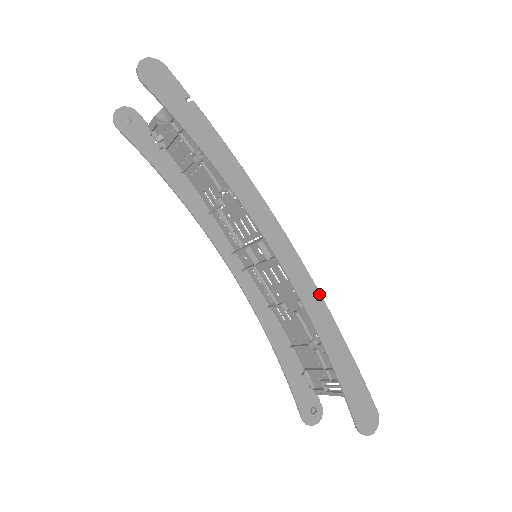
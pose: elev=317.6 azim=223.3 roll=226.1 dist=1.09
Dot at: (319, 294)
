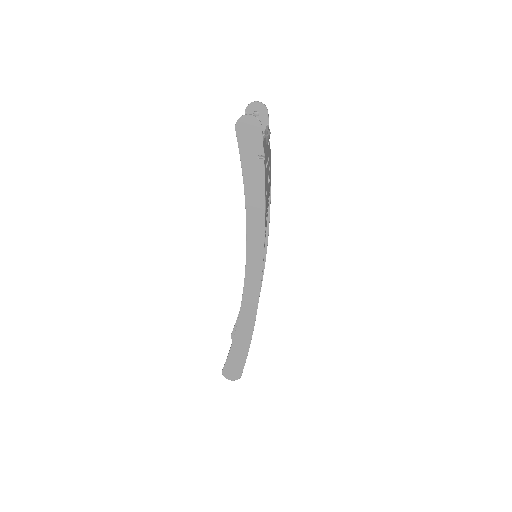
Dot at: (256, 309)
